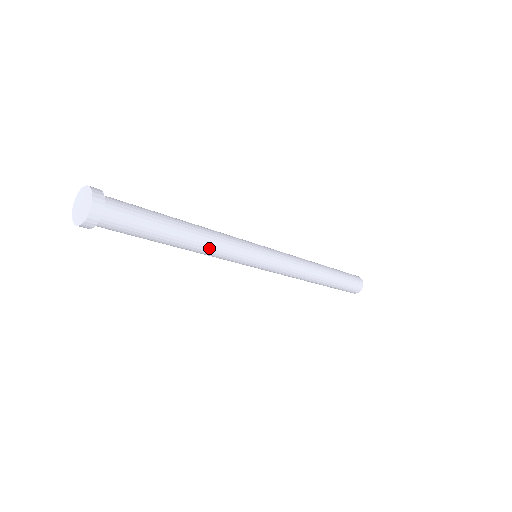
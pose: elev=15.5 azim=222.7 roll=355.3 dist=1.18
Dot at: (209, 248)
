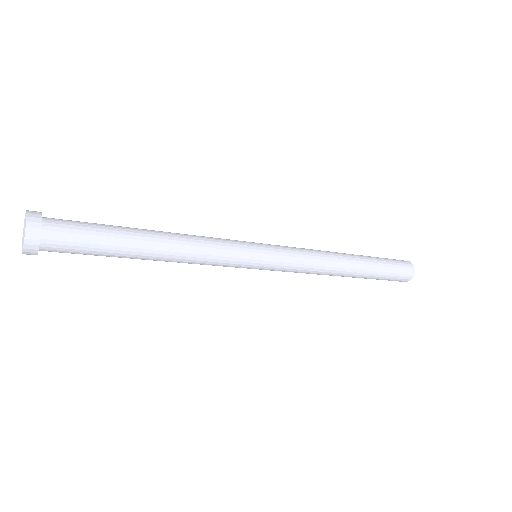
Dot at: (184, 261)
